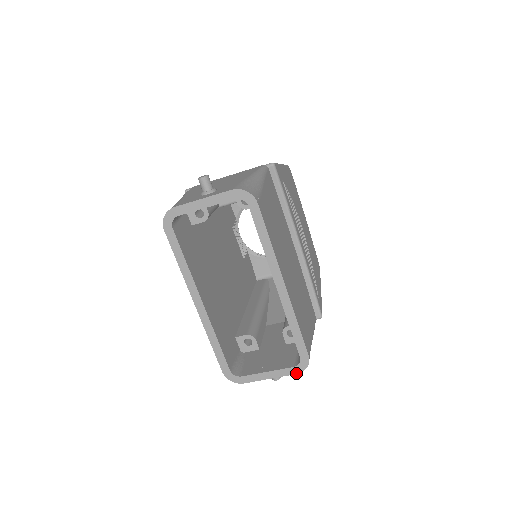
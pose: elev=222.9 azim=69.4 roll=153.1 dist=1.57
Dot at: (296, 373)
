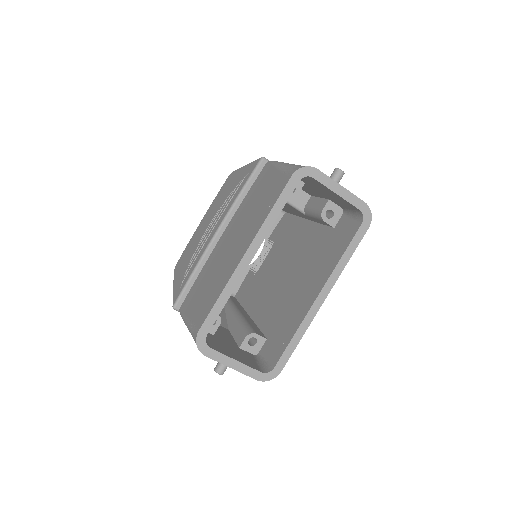
Dot at: (257, 379)
